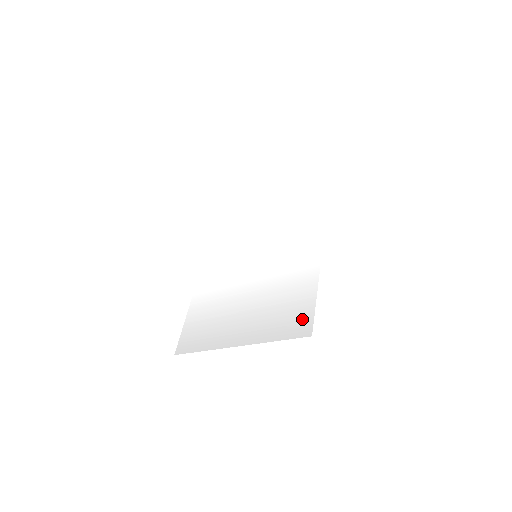
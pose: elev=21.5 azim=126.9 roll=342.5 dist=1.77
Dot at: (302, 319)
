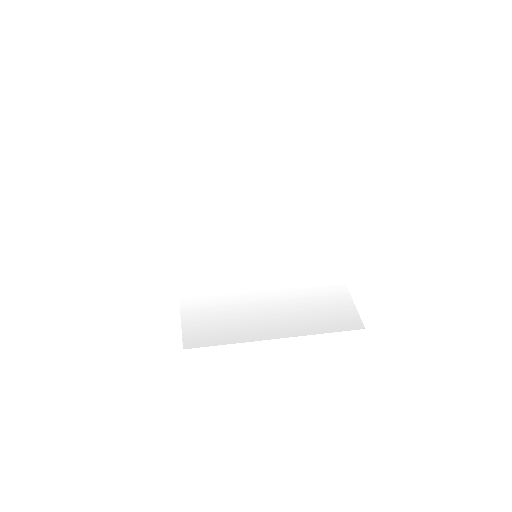
Dot at: (347, 314)
